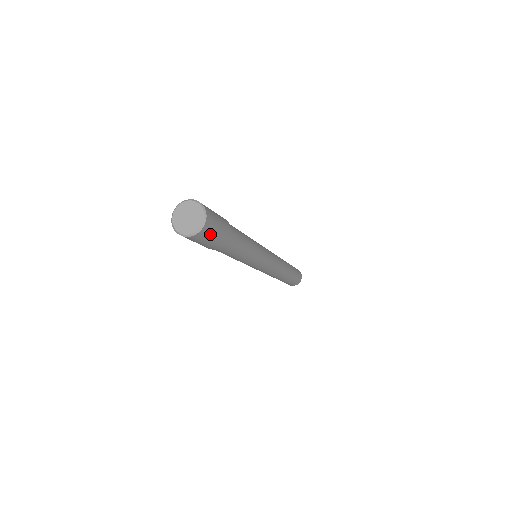
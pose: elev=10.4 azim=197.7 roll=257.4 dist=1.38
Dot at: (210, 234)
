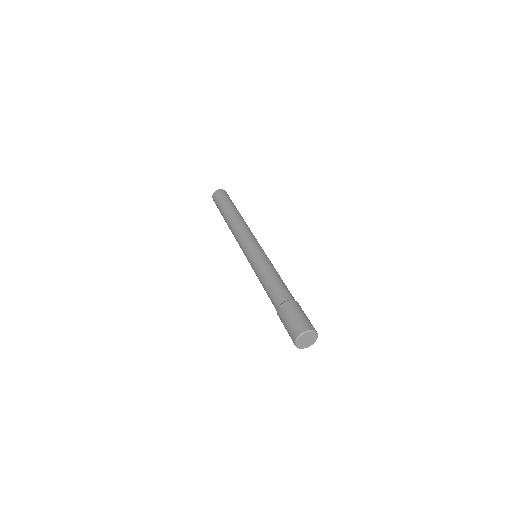
Dot at: occluded
